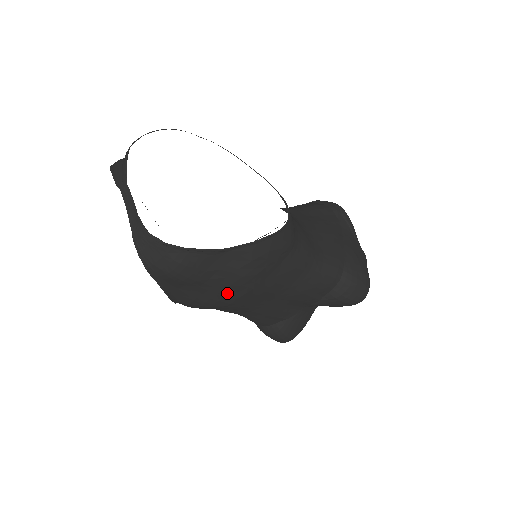
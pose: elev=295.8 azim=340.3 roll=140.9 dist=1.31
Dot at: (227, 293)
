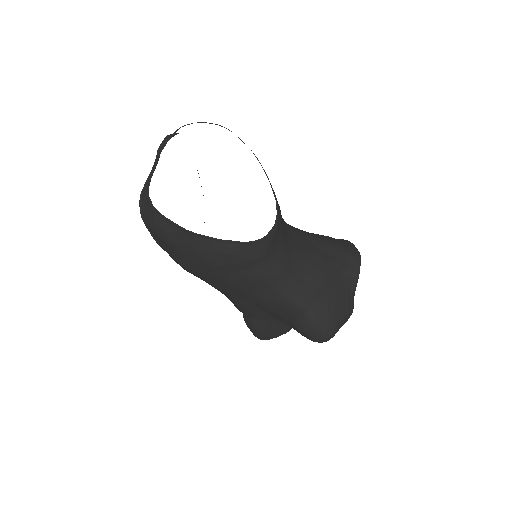
Dot at: (196, 267)
